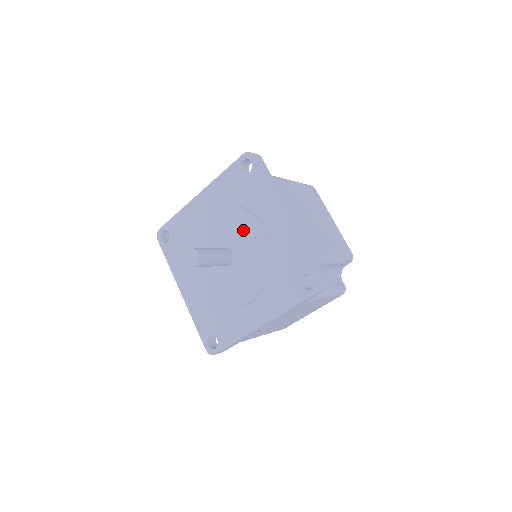
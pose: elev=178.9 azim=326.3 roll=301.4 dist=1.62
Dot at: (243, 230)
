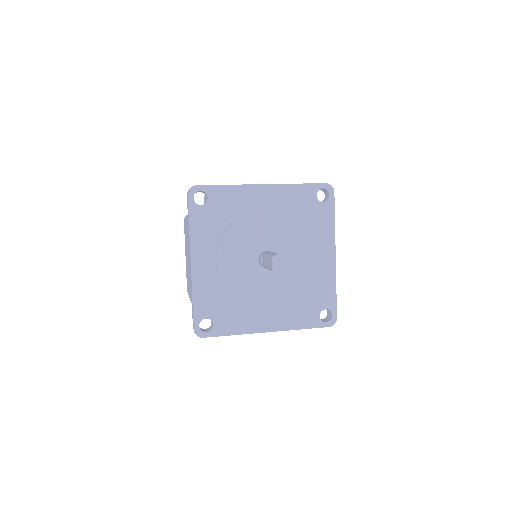
Dot at: (296, 247)
